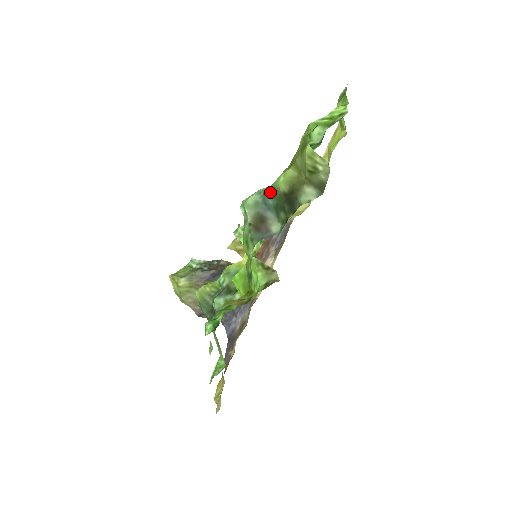
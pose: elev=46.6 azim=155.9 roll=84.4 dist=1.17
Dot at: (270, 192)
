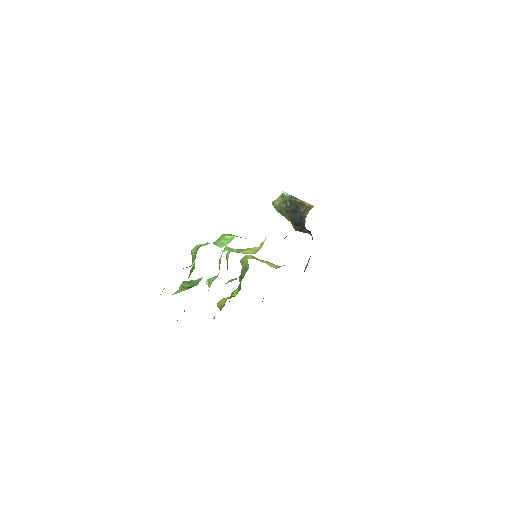
Dot at: occluded
